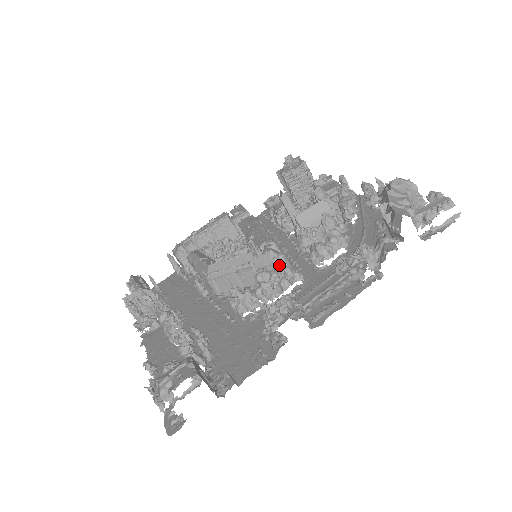
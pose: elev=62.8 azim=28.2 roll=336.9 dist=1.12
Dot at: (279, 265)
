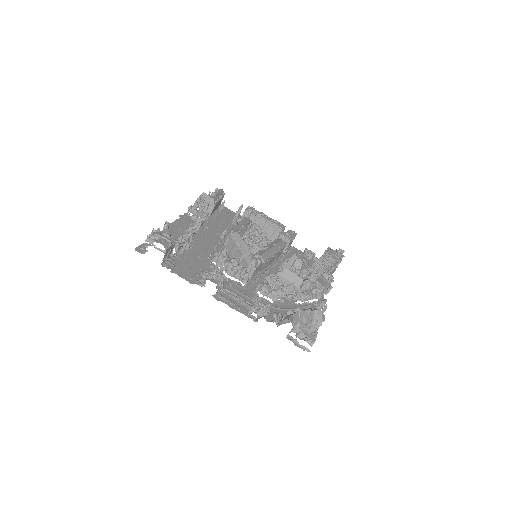
Dot at: (249, 269)
